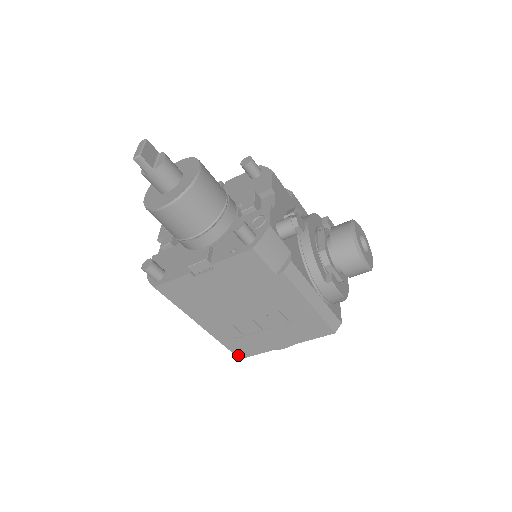
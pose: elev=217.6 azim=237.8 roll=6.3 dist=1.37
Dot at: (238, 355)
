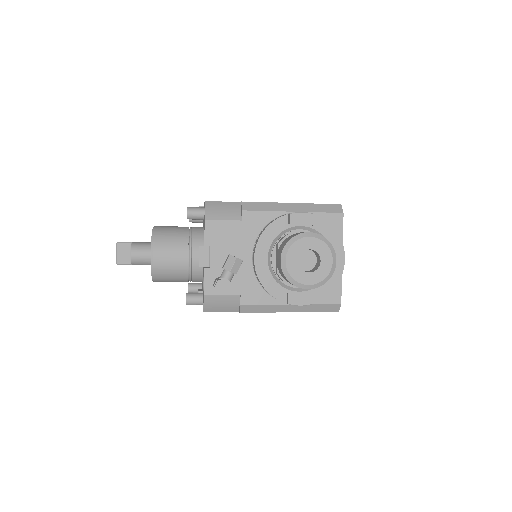
Dot at: occluded
